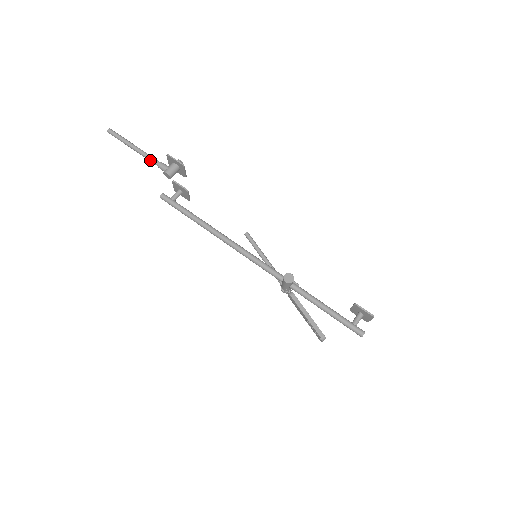
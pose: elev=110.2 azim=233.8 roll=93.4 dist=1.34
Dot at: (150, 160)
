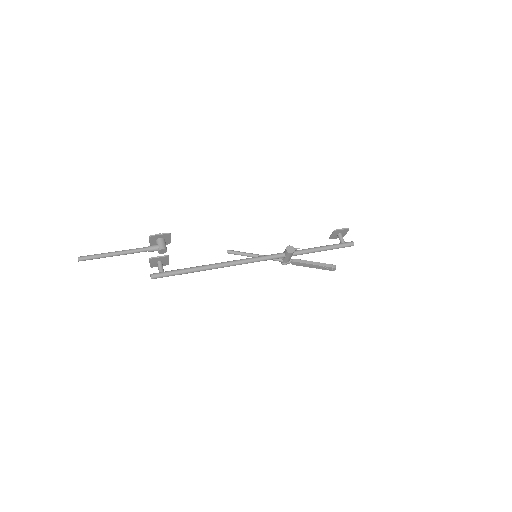
Dot at: (138, 252)
